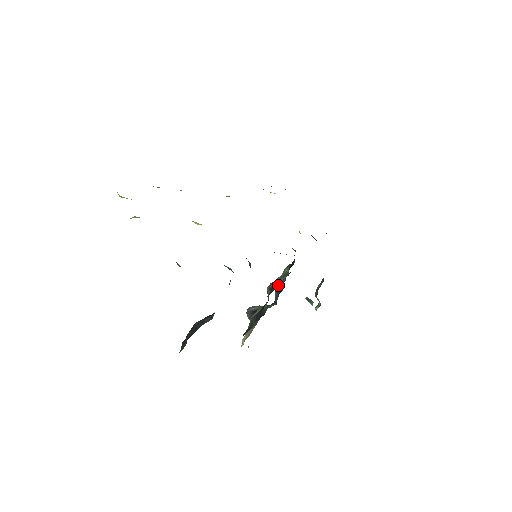
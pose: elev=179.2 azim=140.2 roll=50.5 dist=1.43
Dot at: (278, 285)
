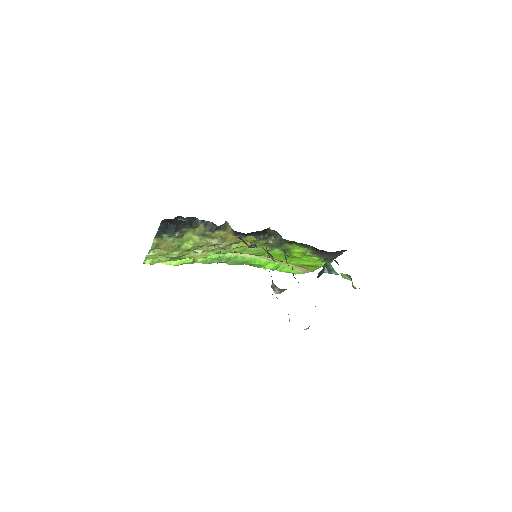
Dot at: occluded
